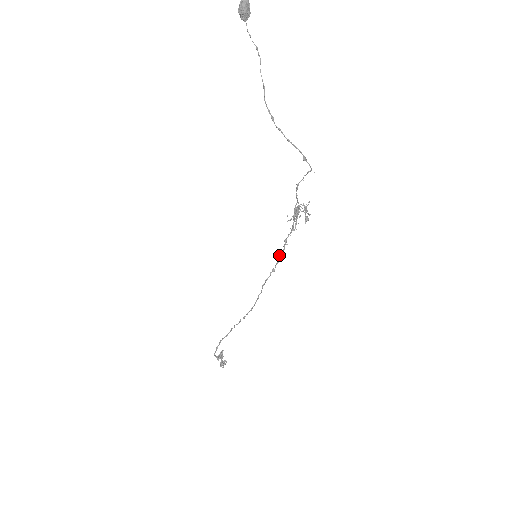
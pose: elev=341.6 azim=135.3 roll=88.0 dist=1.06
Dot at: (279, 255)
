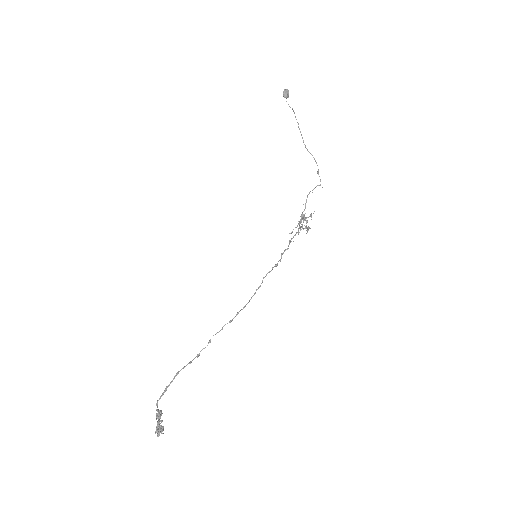
Dot at: (282, 254)
